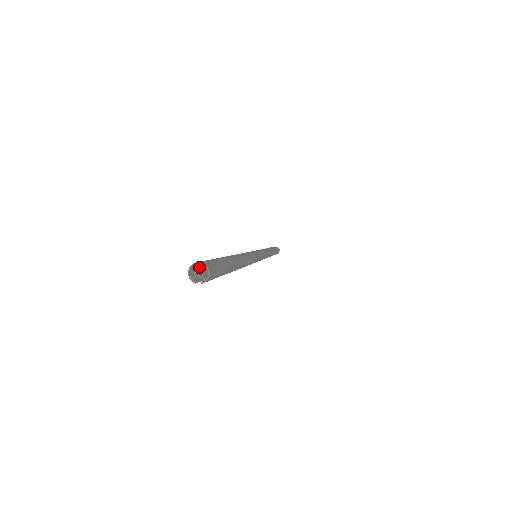
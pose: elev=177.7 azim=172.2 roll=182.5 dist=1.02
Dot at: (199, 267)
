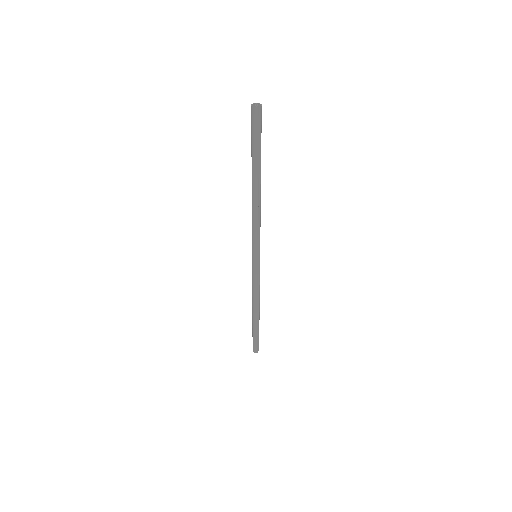
Dot at: (253, 113)
